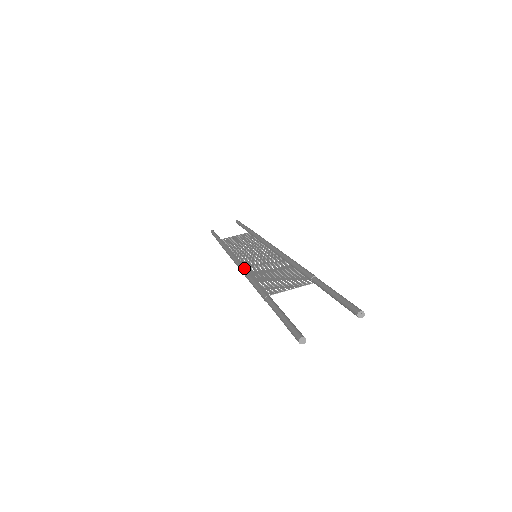
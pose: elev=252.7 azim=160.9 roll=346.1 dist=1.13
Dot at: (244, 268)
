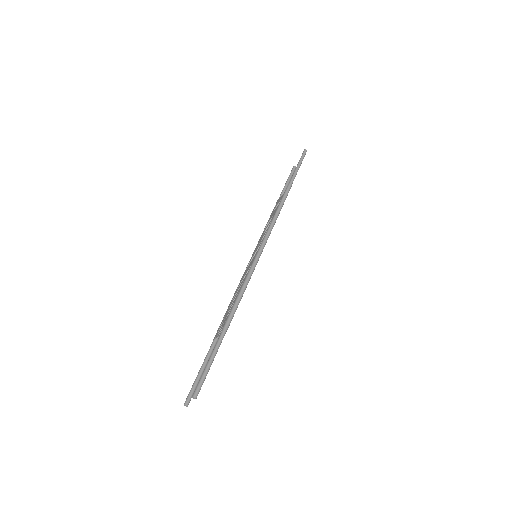
Dot at: (240, 281)
